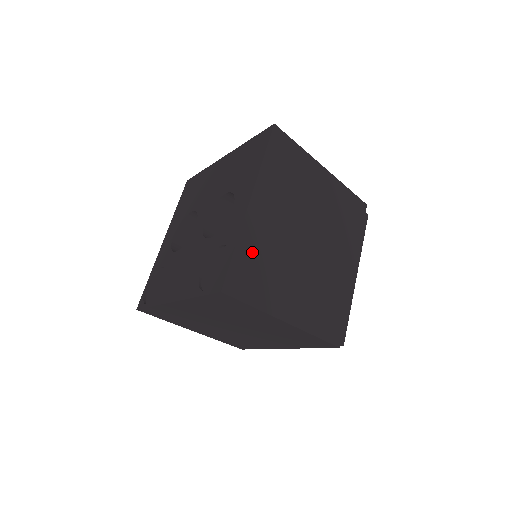
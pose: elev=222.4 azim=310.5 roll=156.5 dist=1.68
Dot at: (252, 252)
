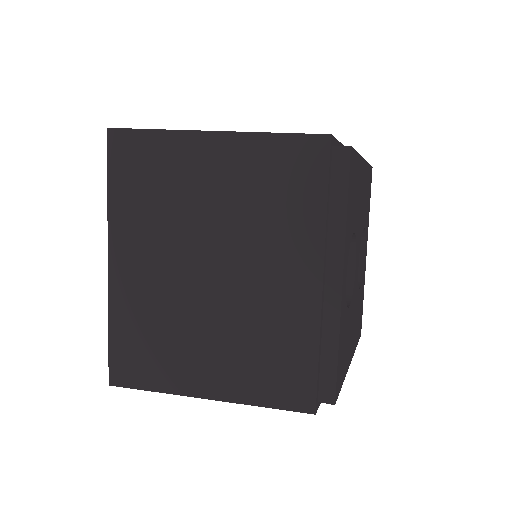
Dot at: (131, 326)
